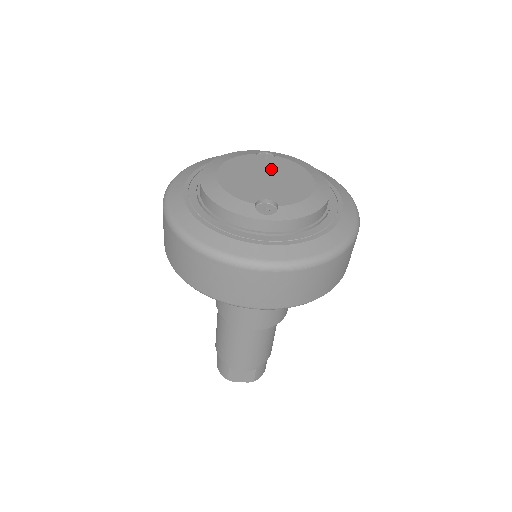
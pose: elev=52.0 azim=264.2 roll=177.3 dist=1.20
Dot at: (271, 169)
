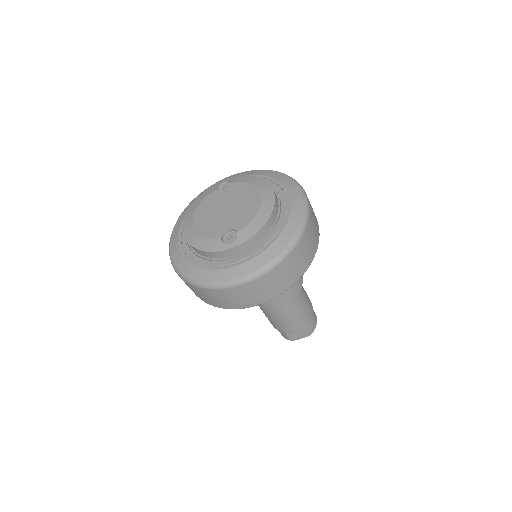
Dot at: (229, 199)
